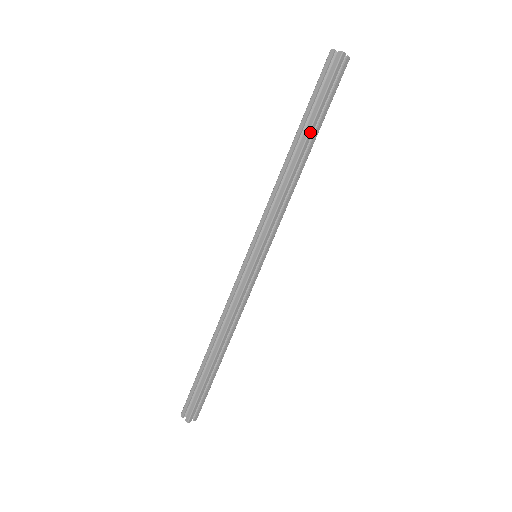
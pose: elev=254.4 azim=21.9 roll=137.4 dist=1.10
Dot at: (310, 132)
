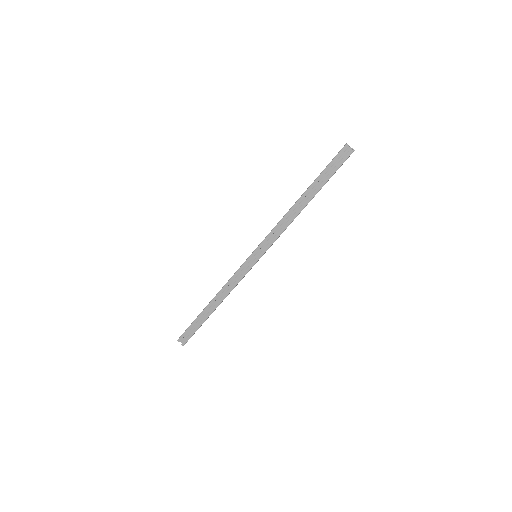
Dot at: occluded
